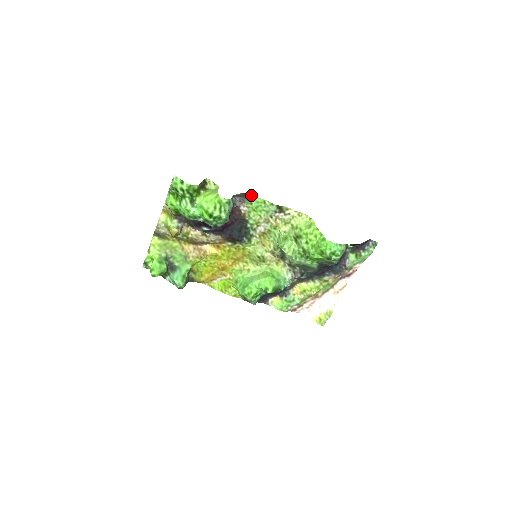
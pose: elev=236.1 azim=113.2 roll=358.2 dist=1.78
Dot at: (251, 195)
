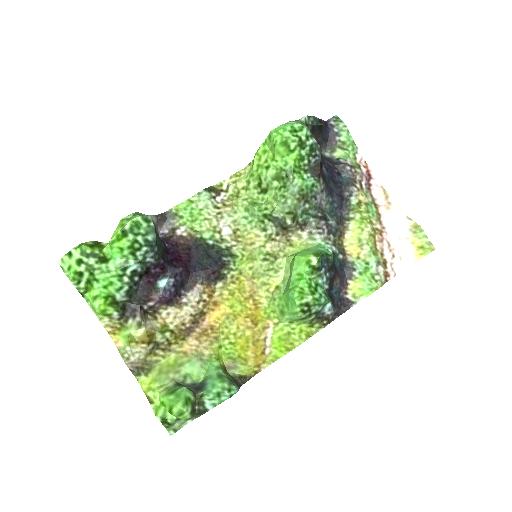
Dot at: (170, 210)
